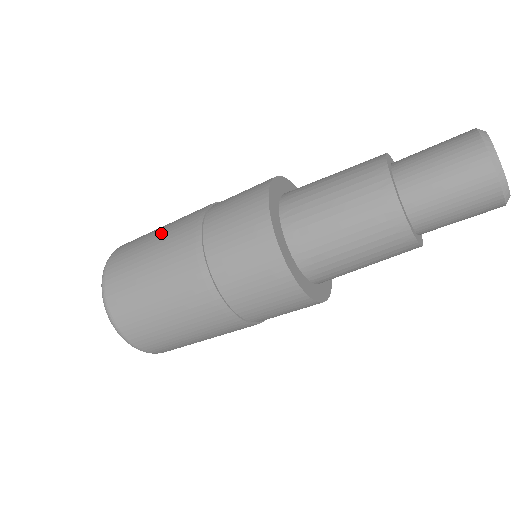
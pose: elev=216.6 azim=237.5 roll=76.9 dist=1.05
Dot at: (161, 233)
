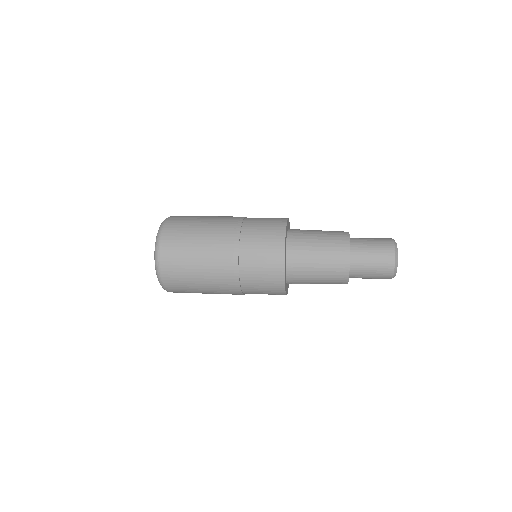
Dot at: (210, 220)
